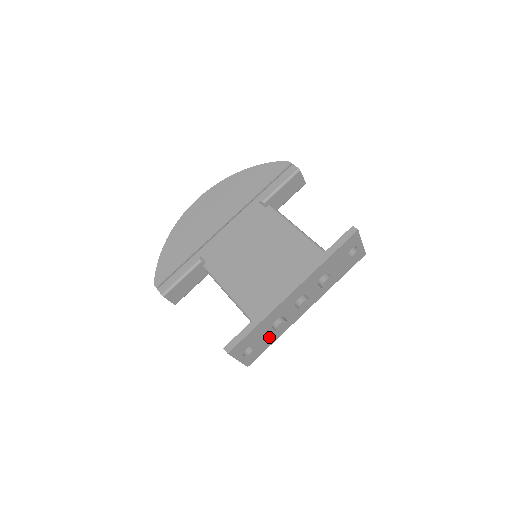
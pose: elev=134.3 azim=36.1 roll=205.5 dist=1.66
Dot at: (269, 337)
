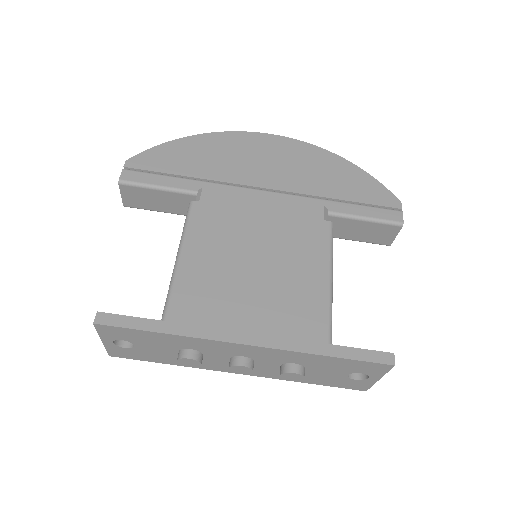
Dot at: (165, 355)
